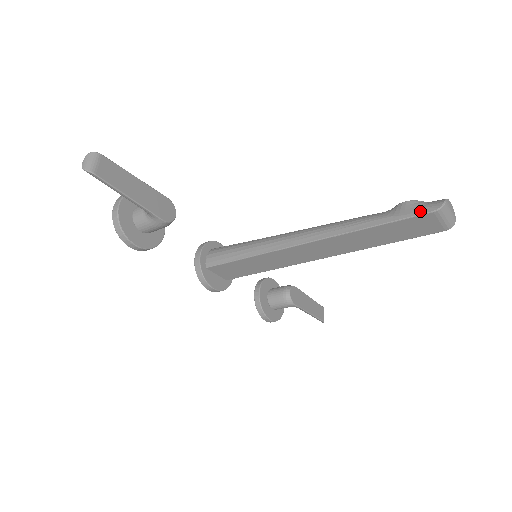
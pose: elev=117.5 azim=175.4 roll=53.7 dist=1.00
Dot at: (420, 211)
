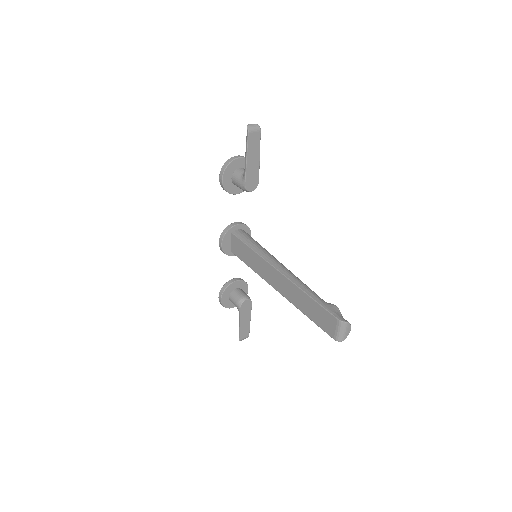
Dot at: (334, 313)
